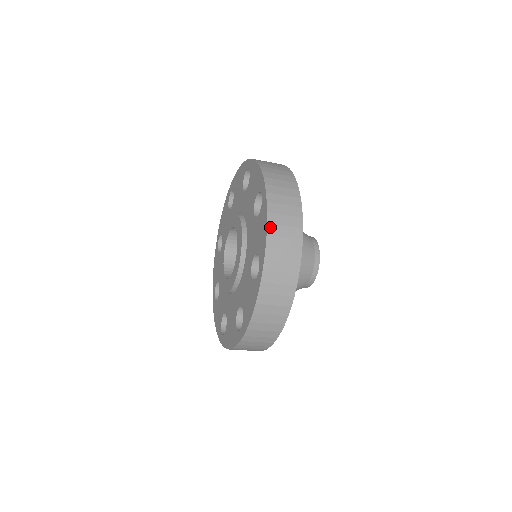
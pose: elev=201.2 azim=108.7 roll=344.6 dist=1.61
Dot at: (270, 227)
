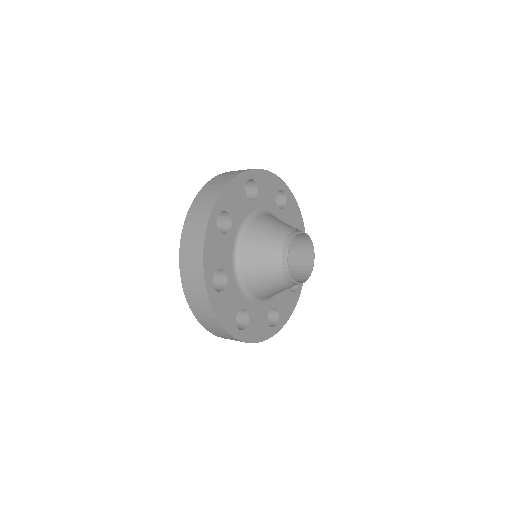
Dot at: (196, 317)
